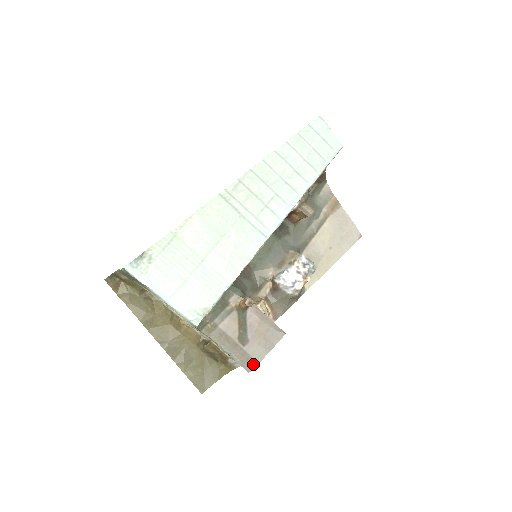
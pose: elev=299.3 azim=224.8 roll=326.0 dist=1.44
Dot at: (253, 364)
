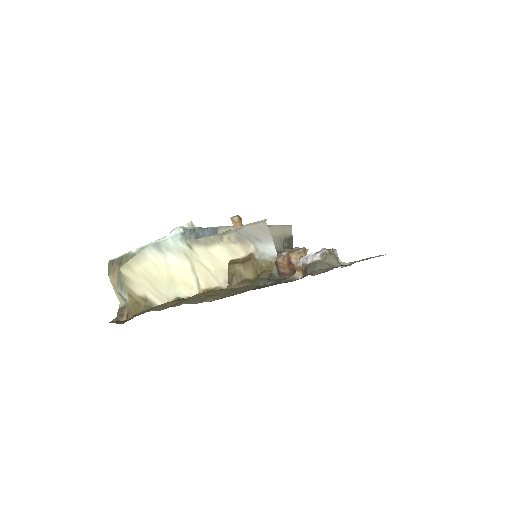
Dot at: occluded
